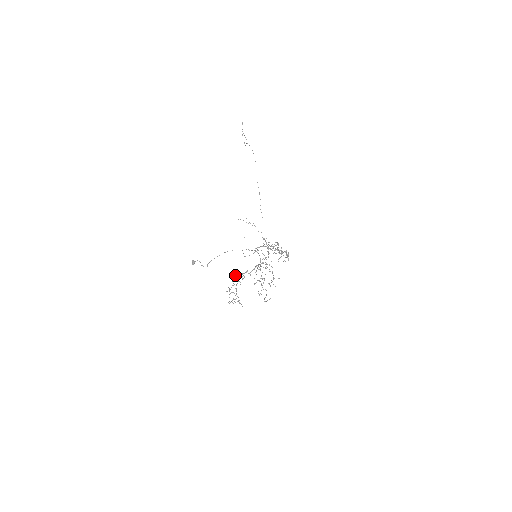
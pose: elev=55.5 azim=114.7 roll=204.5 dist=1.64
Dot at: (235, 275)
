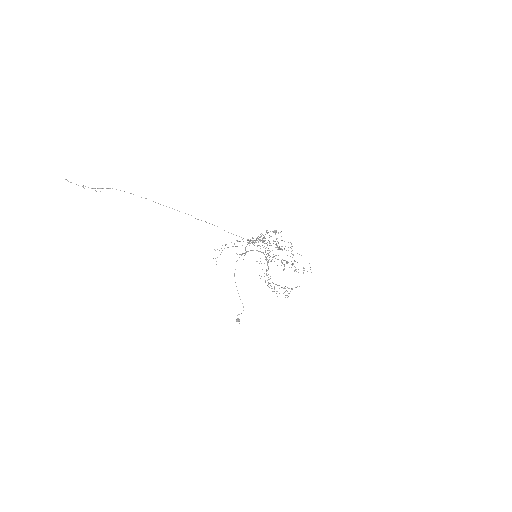
Dot at: occluded
